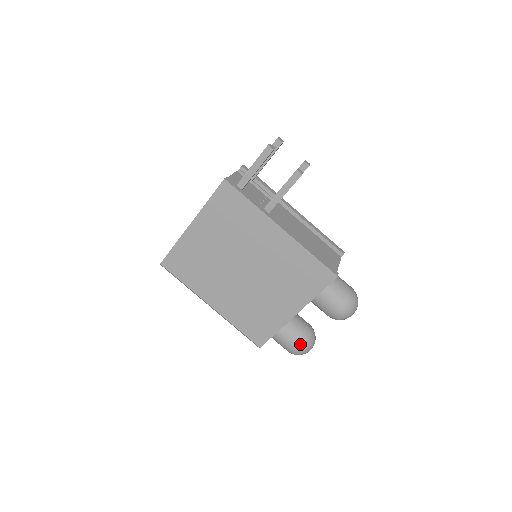
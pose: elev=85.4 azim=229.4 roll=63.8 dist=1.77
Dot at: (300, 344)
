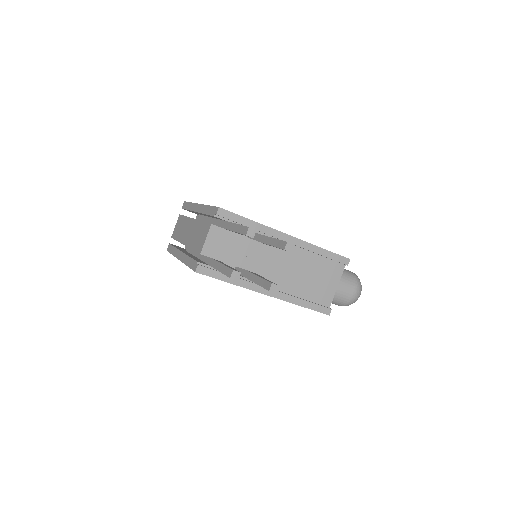
Dot at: occluded
